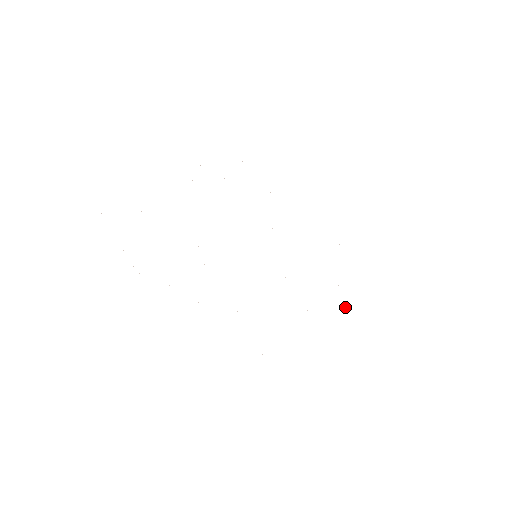
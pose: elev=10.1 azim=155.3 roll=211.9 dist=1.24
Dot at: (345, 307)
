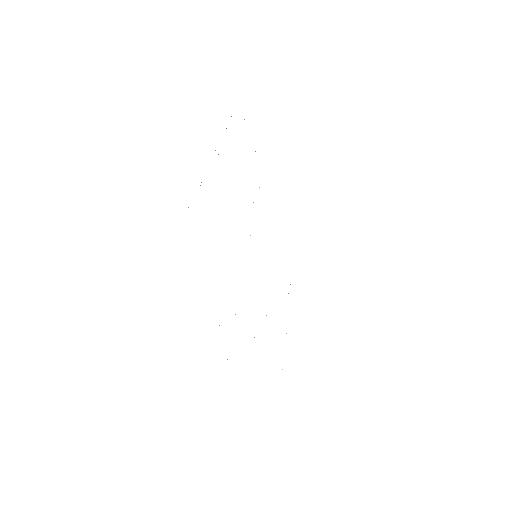
Dot at: occluded
